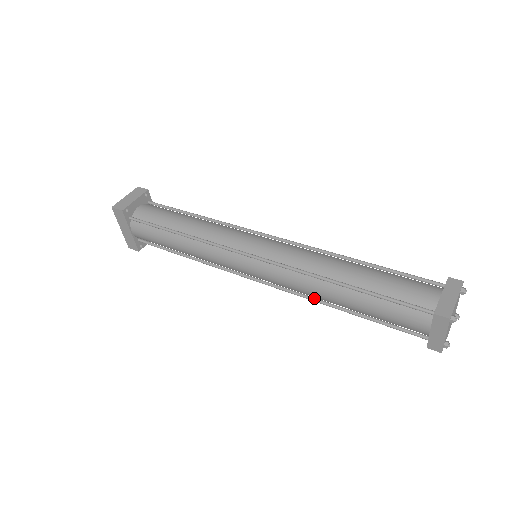
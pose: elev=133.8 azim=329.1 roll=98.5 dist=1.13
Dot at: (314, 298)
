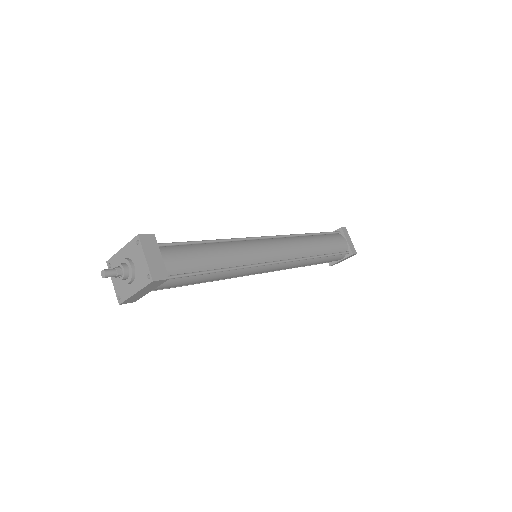
Dot at: occluded
